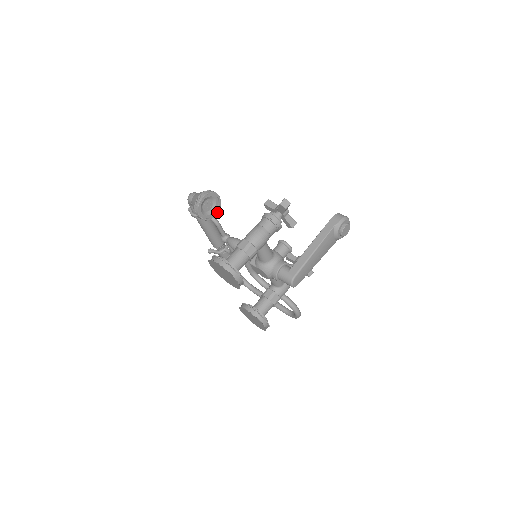
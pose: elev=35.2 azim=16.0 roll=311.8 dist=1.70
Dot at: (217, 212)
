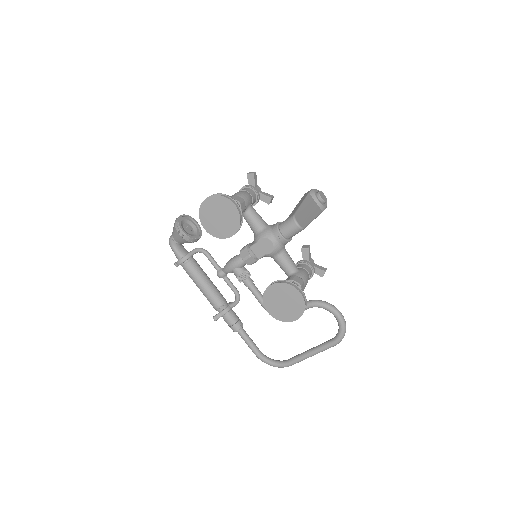
Dot at: (200, 236)
